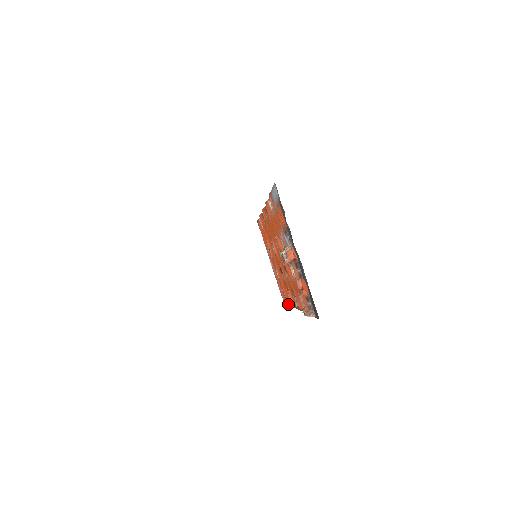
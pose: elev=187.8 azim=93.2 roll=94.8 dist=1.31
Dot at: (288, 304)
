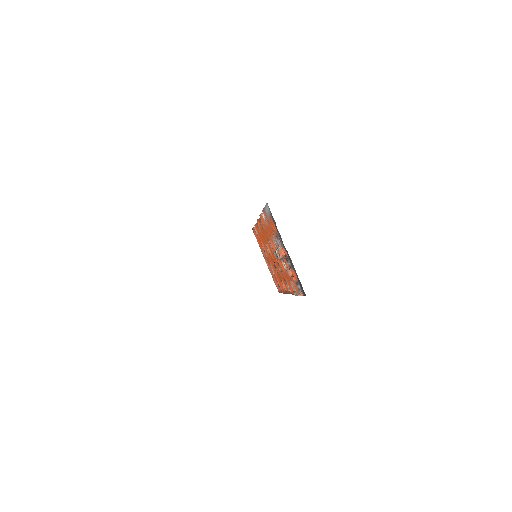
Dot at: (282, 292)
